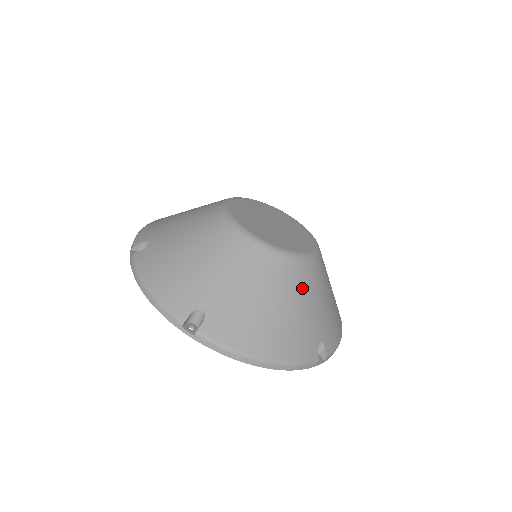
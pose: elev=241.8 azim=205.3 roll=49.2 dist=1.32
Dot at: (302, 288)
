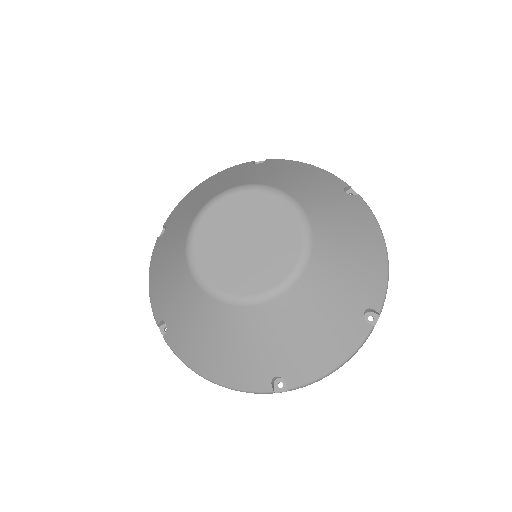
Dot at: (245, 332)
